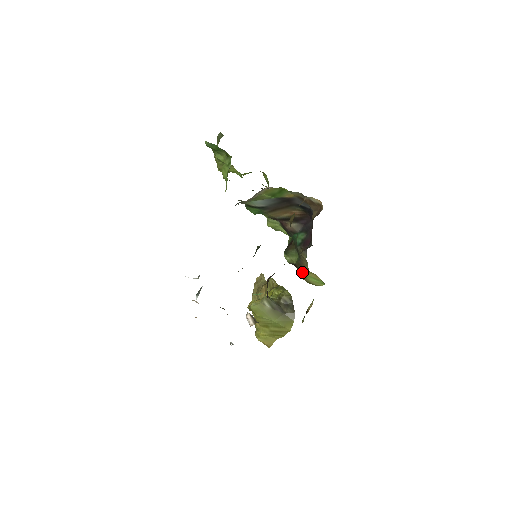
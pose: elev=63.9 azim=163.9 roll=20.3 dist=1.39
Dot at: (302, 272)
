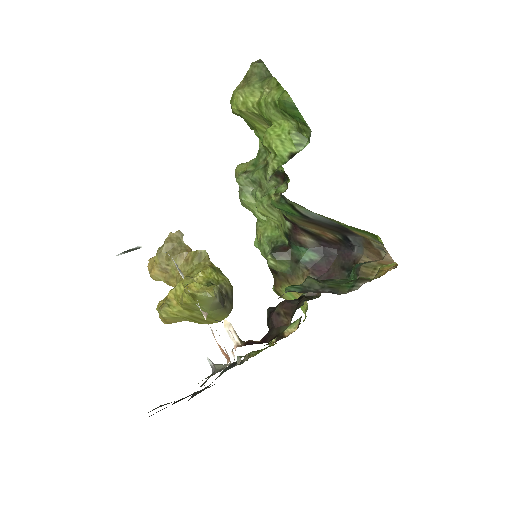
Dot at: (282, 283)
